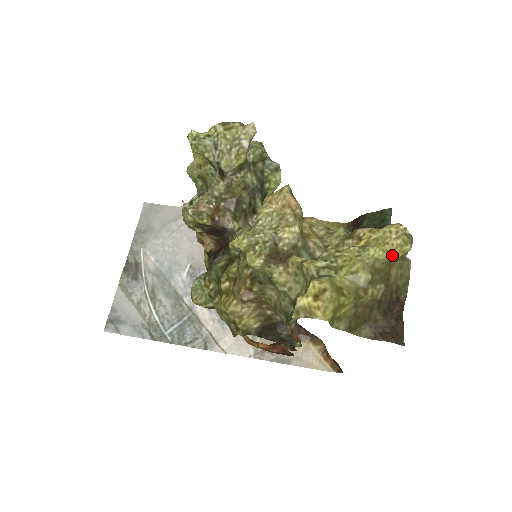
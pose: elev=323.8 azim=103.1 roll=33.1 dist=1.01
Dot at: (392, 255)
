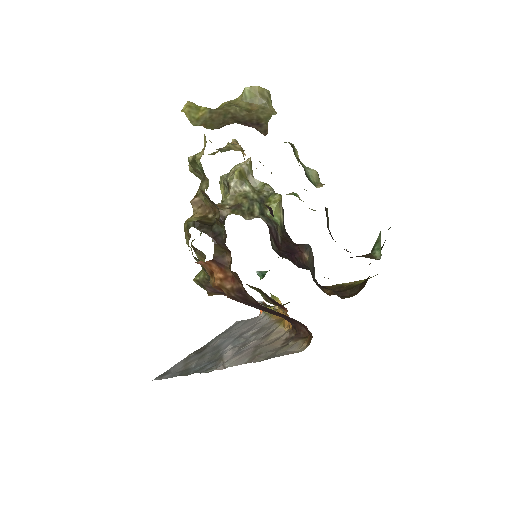
Dot at: (244, 91)
